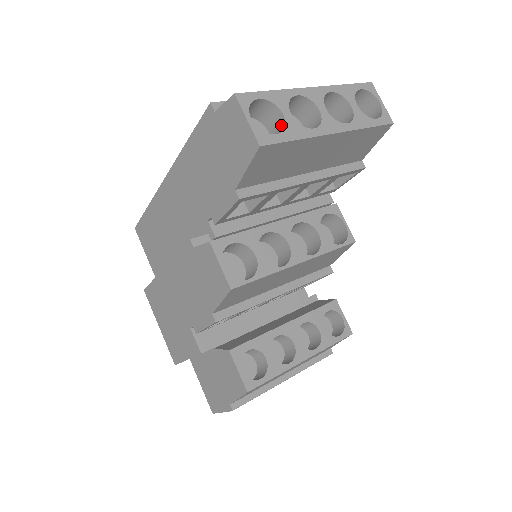
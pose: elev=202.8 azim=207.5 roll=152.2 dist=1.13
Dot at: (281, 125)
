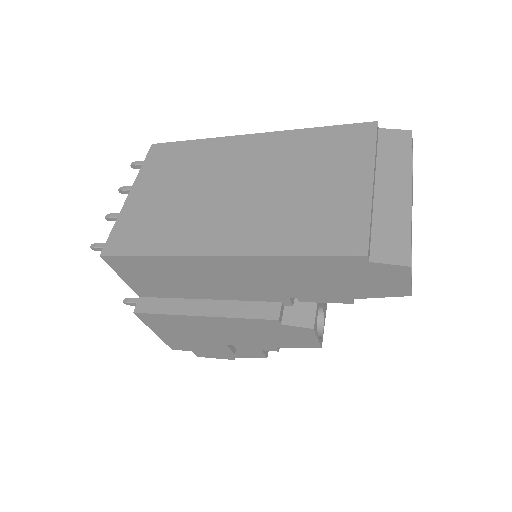
Dot at: occluded
